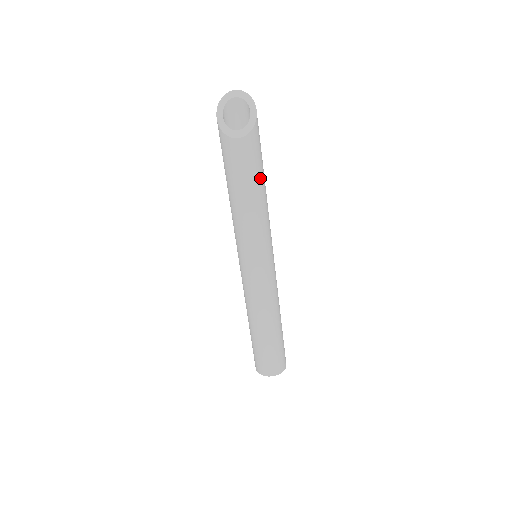
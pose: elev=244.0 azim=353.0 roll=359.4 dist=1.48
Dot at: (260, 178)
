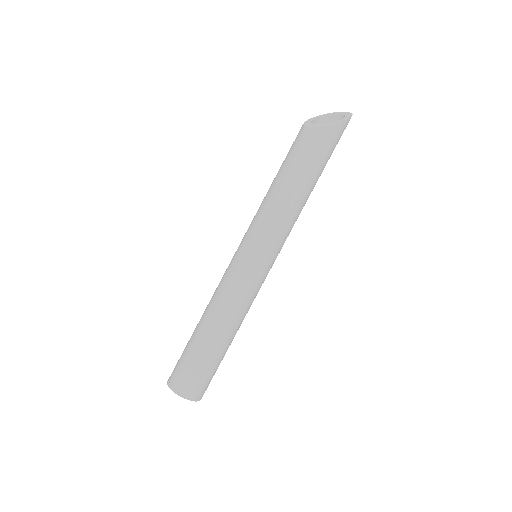
Dot at: (302, 173)
